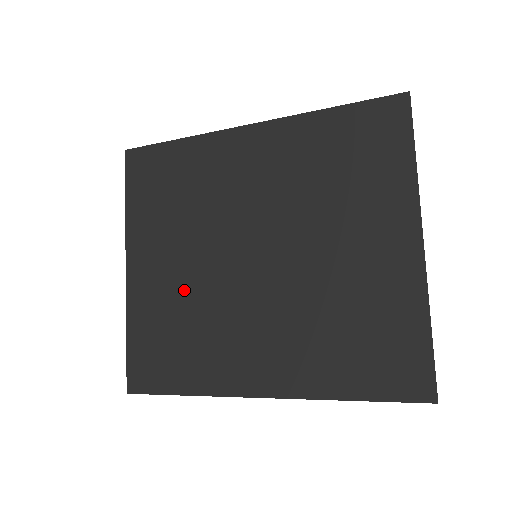
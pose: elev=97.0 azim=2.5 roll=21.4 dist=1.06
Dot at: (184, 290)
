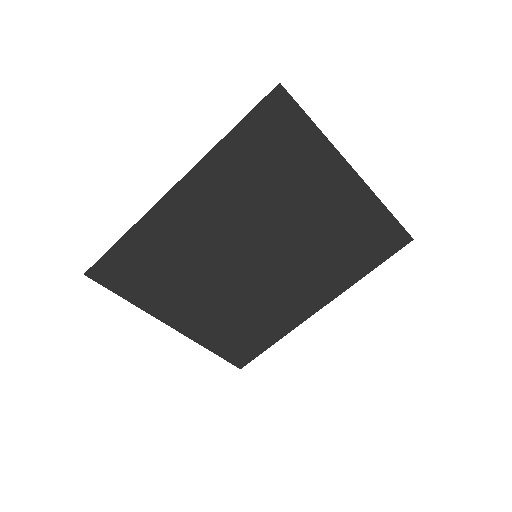
Dot at: (225, 306)
